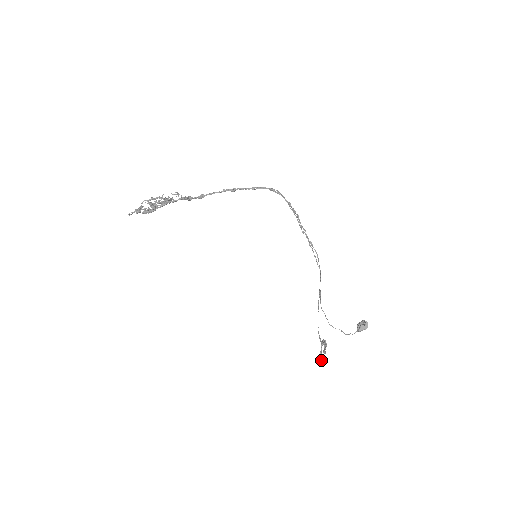
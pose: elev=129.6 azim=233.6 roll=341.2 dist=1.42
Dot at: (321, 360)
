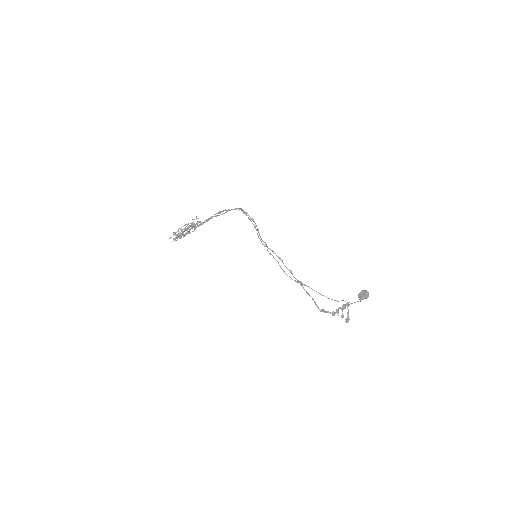
Dot at: (345, 321)
